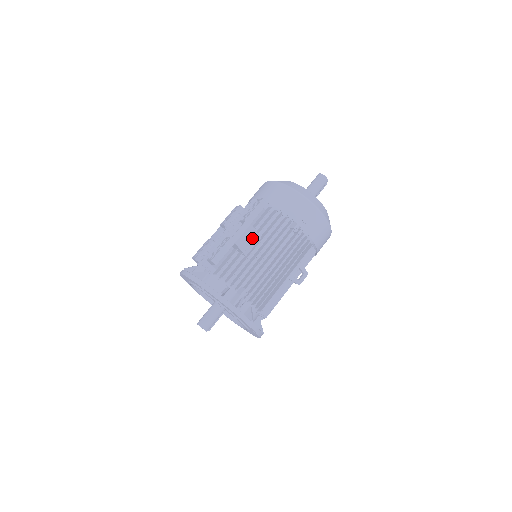
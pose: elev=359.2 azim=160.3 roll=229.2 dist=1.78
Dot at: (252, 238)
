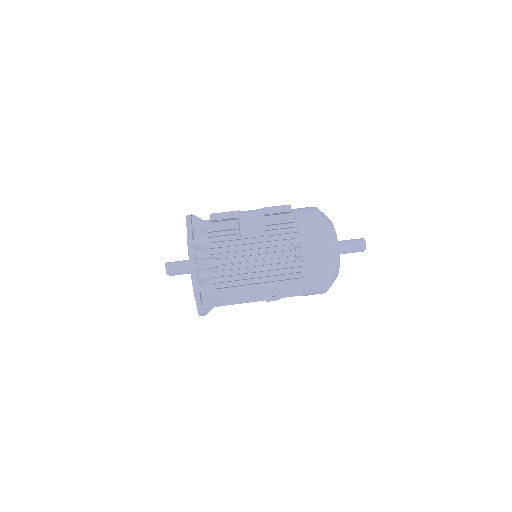
Dot at: (257, 228)
